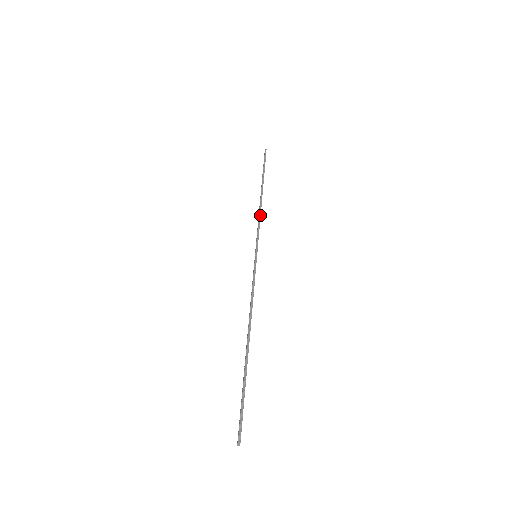
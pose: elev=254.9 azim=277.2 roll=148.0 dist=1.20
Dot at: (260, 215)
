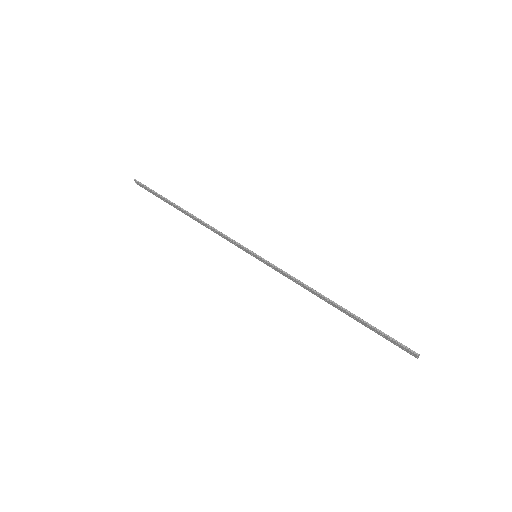
Dot at: (214, 229)
